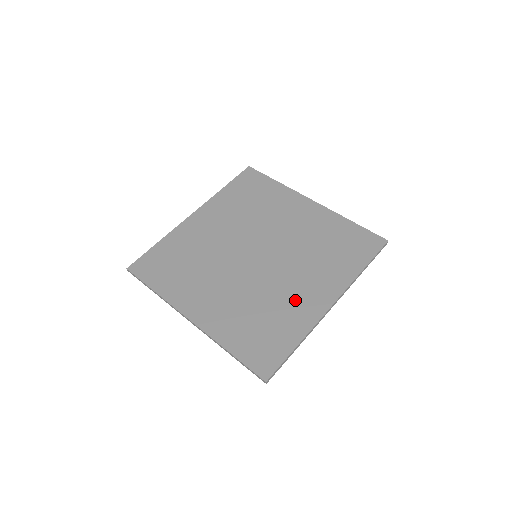
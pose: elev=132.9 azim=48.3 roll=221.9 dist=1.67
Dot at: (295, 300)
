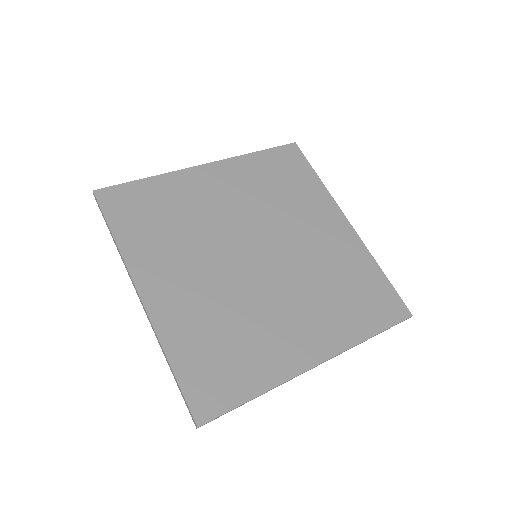
Dot at: (278, 336)
